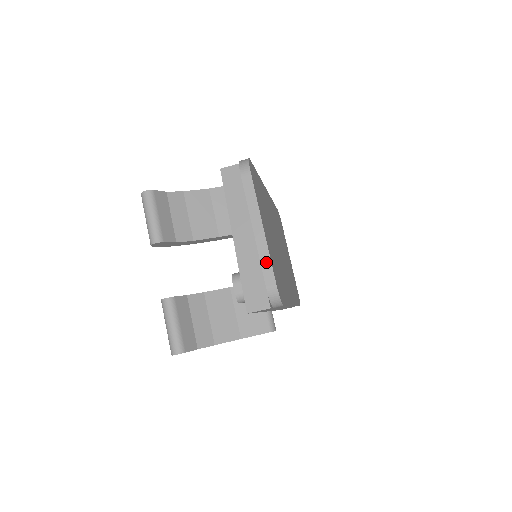
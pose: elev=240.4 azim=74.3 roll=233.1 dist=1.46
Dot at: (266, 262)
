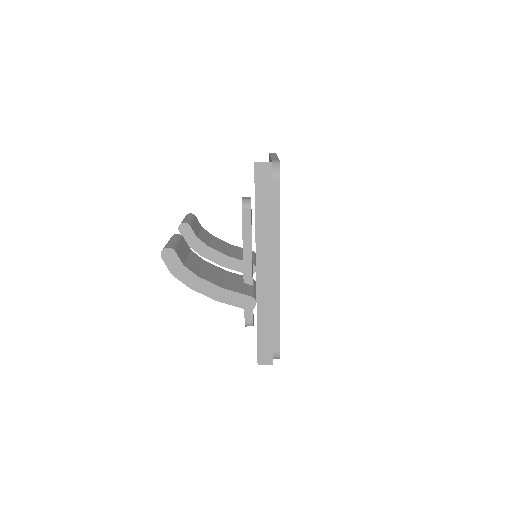
Dot at: (275, 158)
